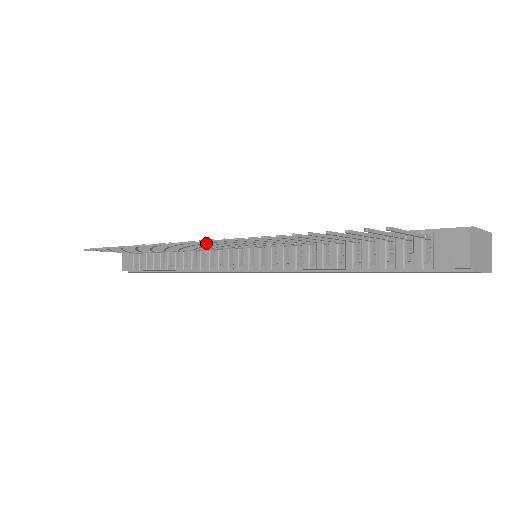
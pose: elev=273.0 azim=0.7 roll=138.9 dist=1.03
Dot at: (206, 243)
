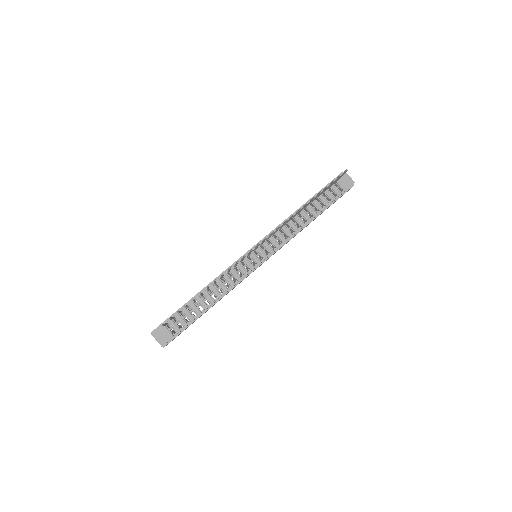
Dot at: occluded
